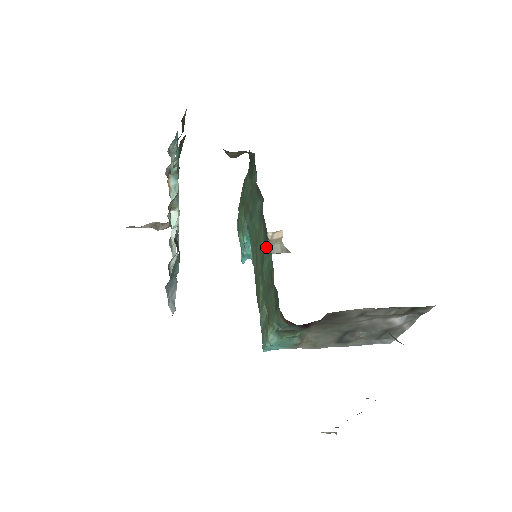
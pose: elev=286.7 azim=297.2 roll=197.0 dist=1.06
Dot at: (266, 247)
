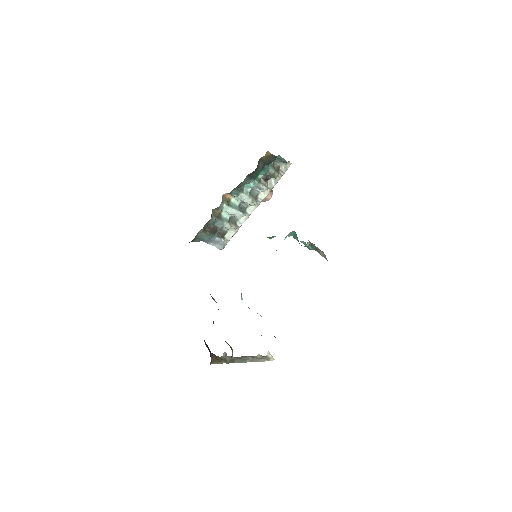
Dot at: occluded
